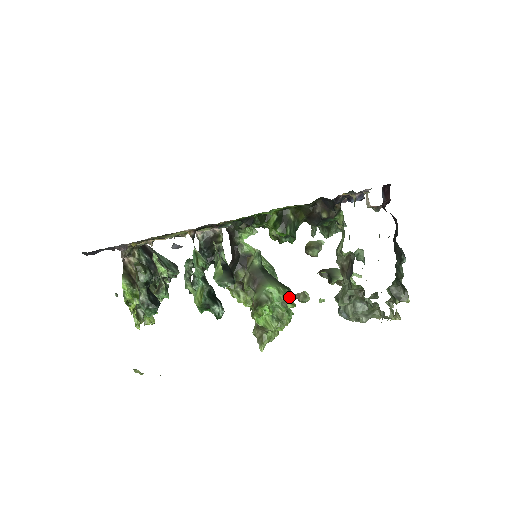
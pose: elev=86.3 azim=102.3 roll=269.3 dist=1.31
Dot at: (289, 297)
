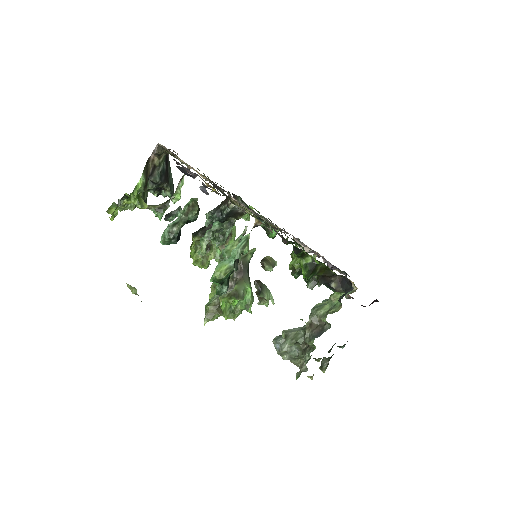
Dot at: (252, 303)
